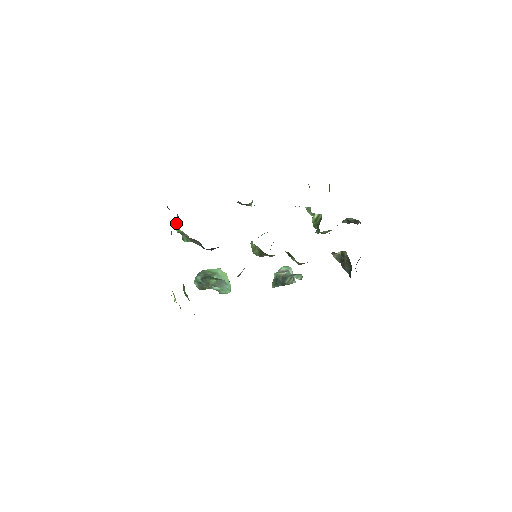
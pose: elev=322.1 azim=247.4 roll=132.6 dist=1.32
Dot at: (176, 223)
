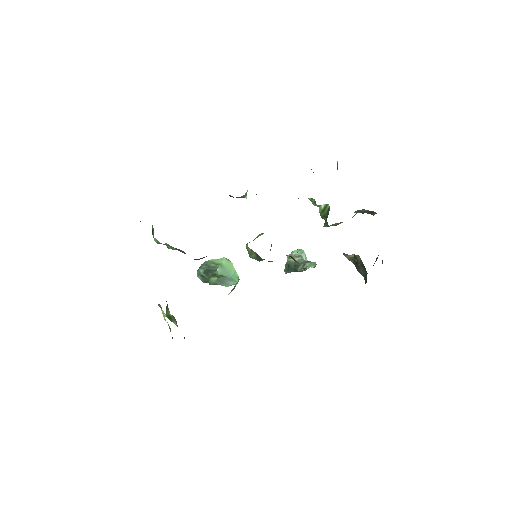
Dot at: (153, 234)
